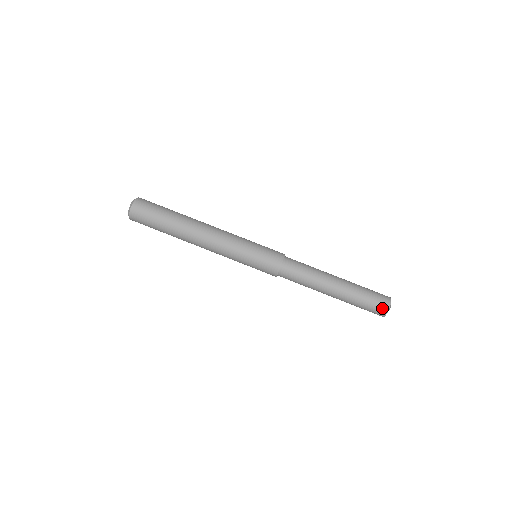
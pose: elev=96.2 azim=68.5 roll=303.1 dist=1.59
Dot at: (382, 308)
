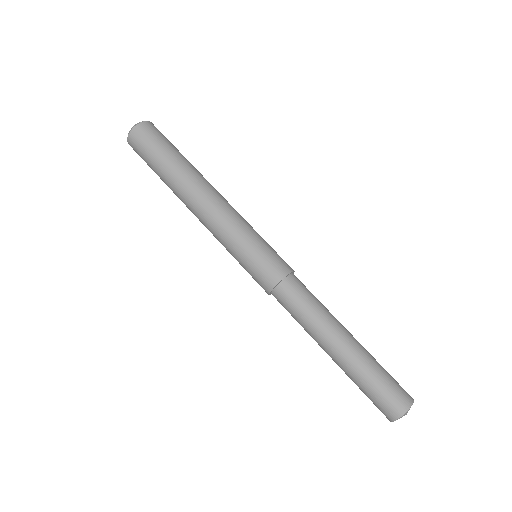
Dot at: (403, 399)
